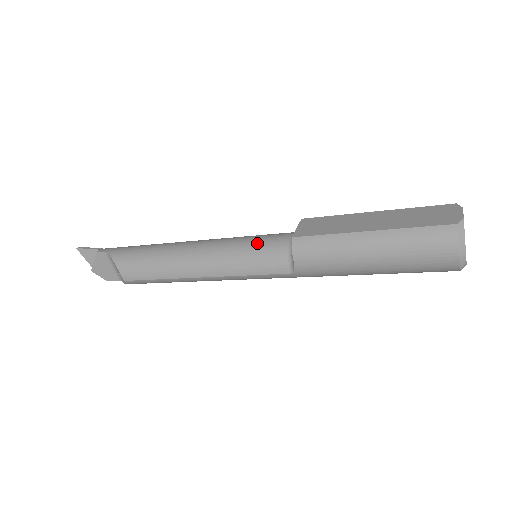
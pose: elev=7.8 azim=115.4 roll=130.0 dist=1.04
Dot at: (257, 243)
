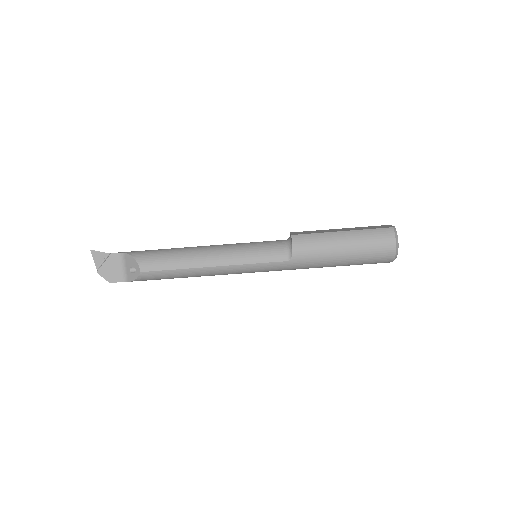
Dot at: (261, 243)
